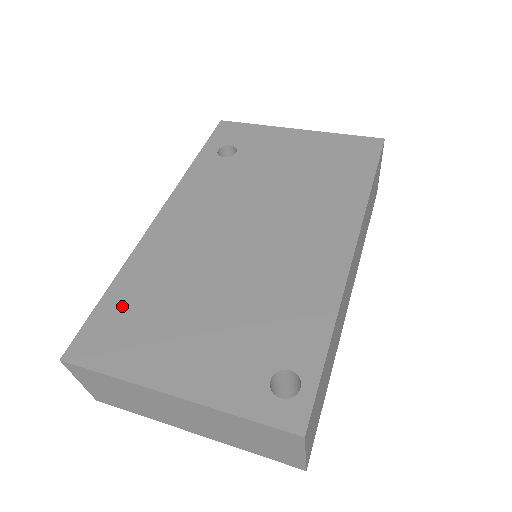
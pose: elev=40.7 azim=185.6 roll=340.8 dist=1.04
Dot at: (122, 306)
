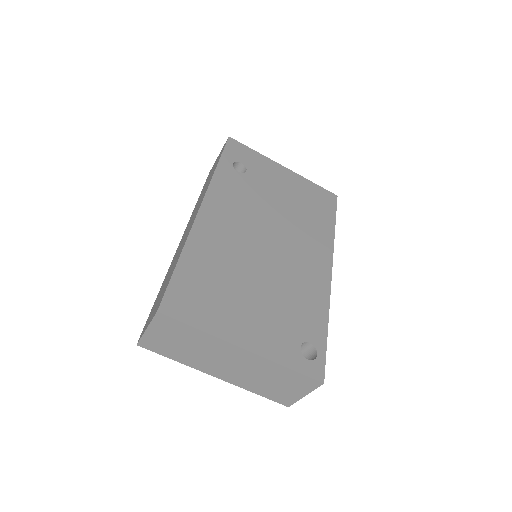
Dot at: (194, 277)
